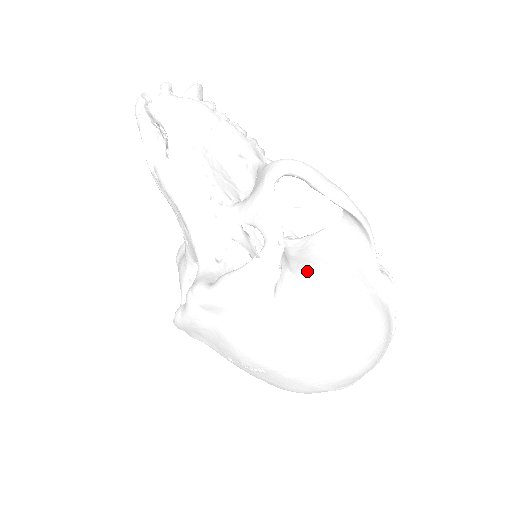
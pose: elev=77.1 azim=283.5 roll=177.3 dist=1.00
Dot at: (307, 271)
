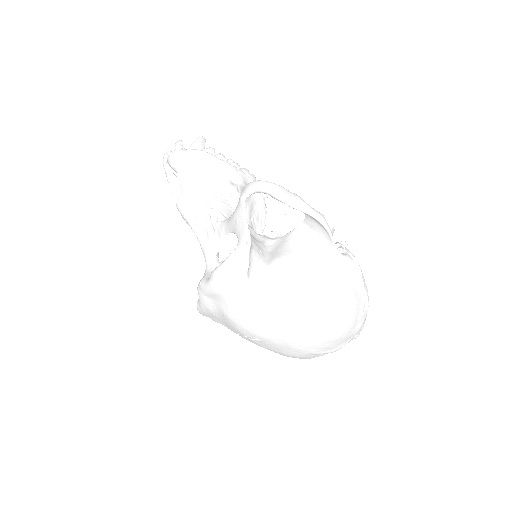
Dot at: (277, 261)
